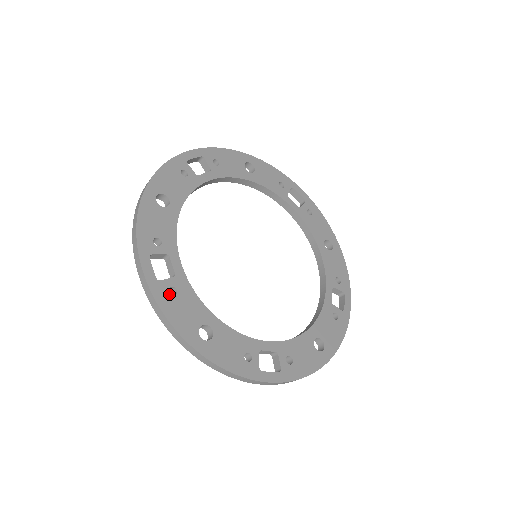
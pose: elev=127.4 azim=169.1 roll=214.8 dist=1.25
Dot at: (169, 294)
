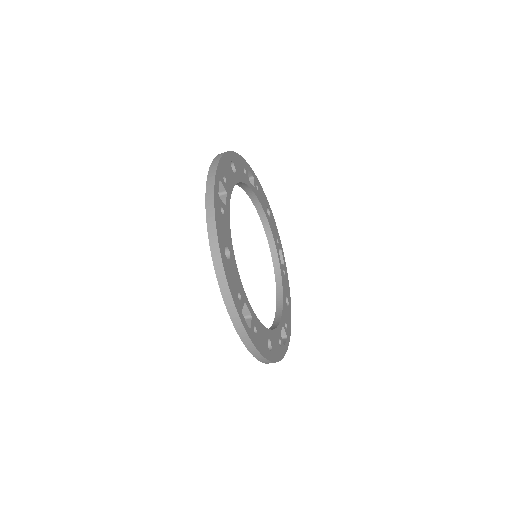
Dot at: (220, 209)
